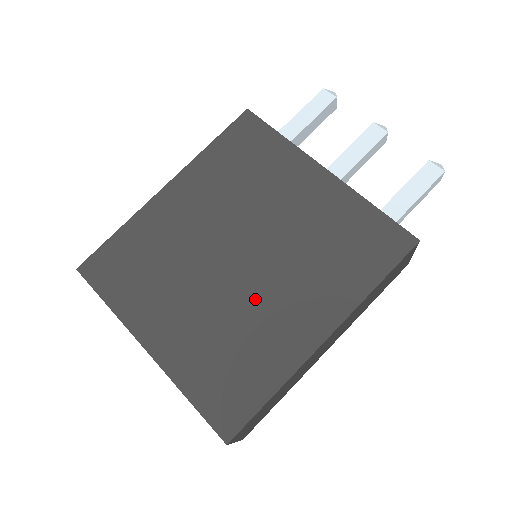
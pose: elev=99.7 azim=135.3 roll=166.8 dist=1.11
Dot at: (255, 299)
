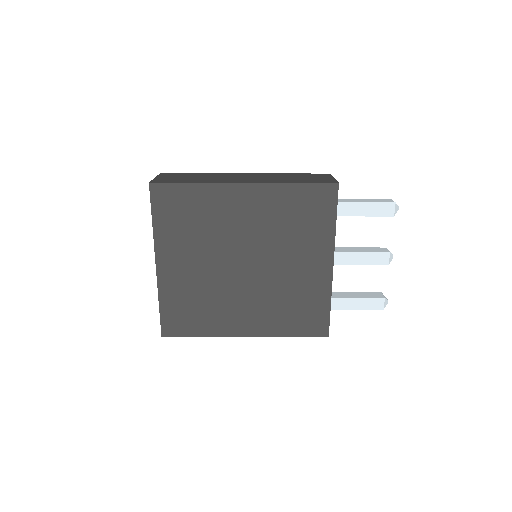
Dot at: (232, 293)
